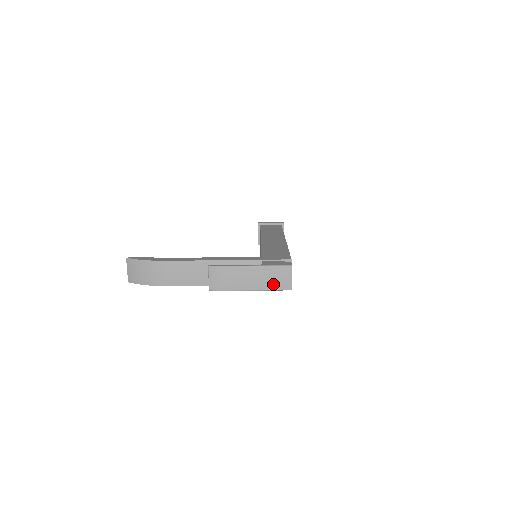
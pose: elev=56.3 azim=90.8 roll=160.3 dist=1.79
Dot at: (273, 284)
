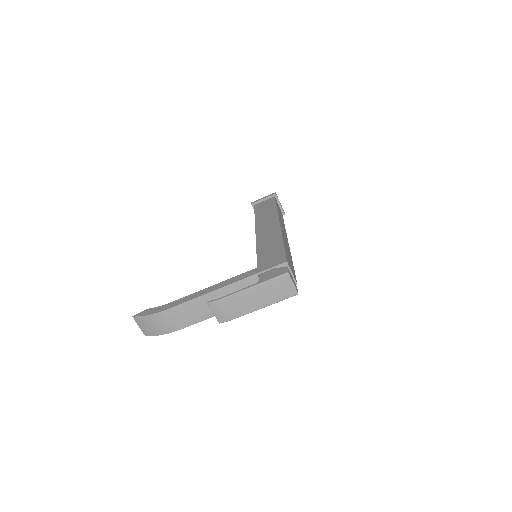
Dot at: (277, 296)
